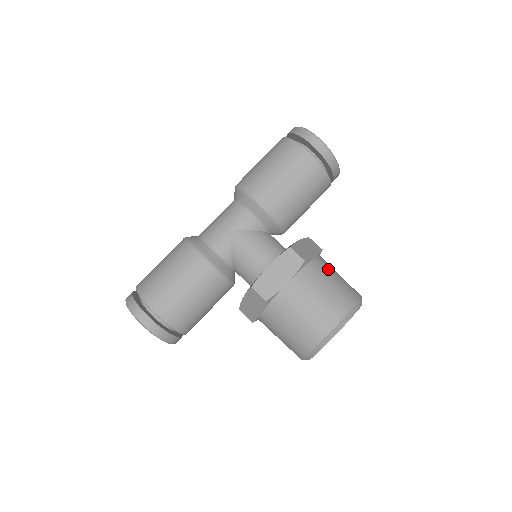
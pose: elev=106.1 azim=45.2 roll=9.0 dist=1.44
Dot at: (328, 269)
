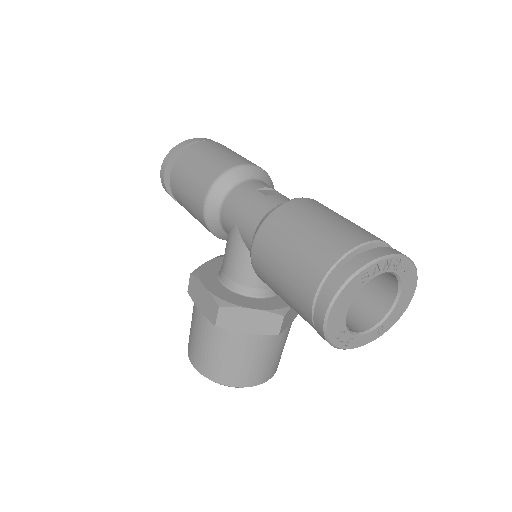
Dot at: (241, 349)
